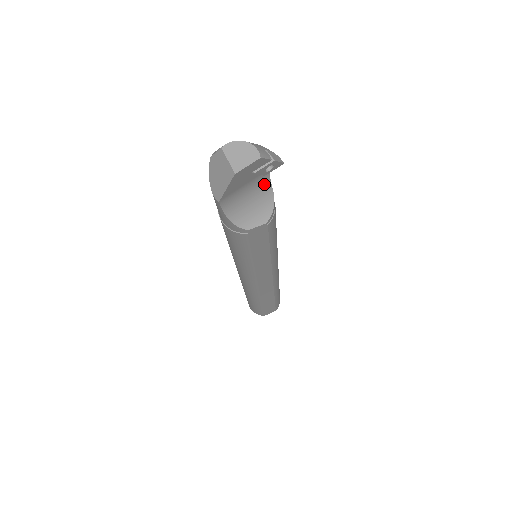
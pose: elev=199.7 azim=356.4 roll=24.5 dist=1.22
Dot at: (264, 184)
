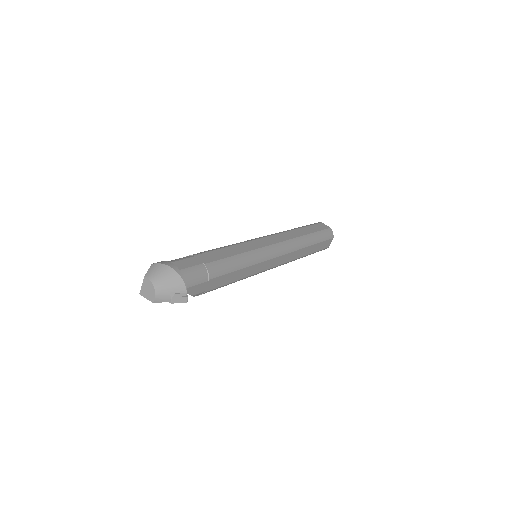
Dot at: occluded
